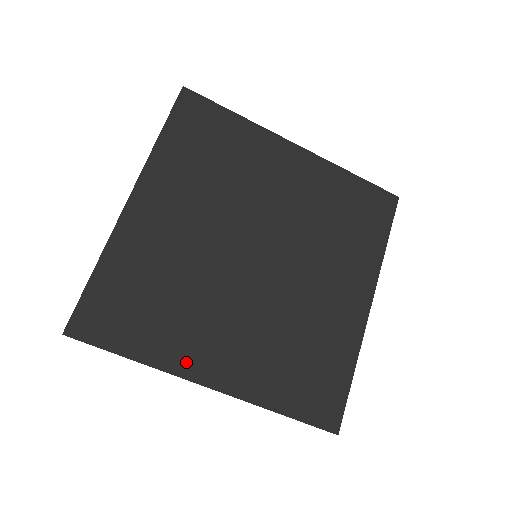
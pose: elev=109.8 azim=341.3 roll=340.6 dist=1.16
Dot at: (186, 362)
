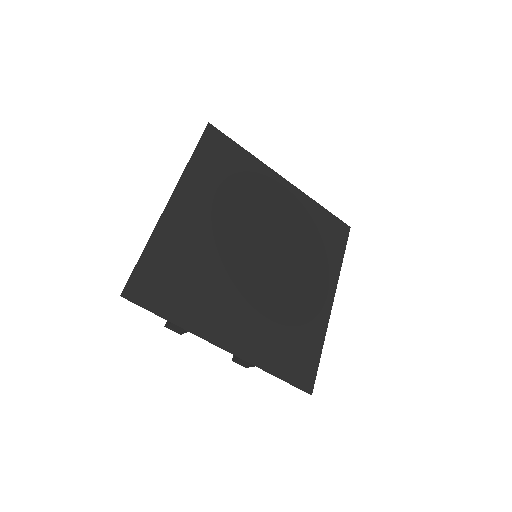
Dot at: (209, 328)
